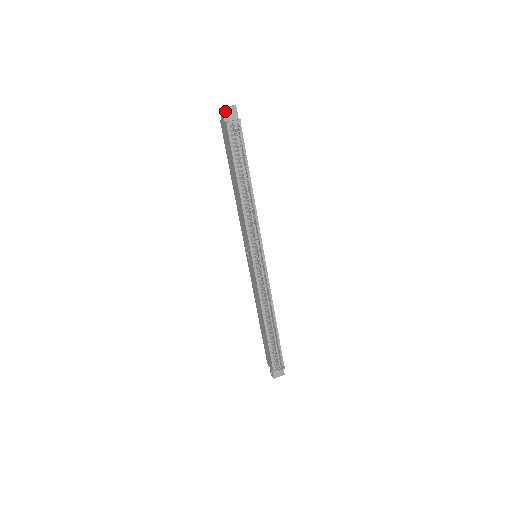
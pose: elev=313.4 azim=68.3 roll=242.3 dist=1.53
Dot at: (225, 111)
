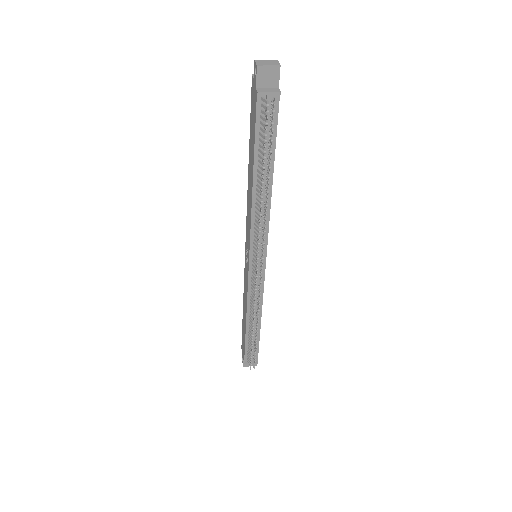
Dot at: (261, 71)
